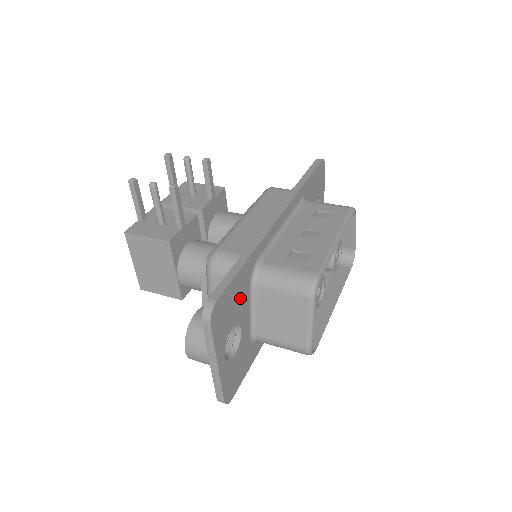
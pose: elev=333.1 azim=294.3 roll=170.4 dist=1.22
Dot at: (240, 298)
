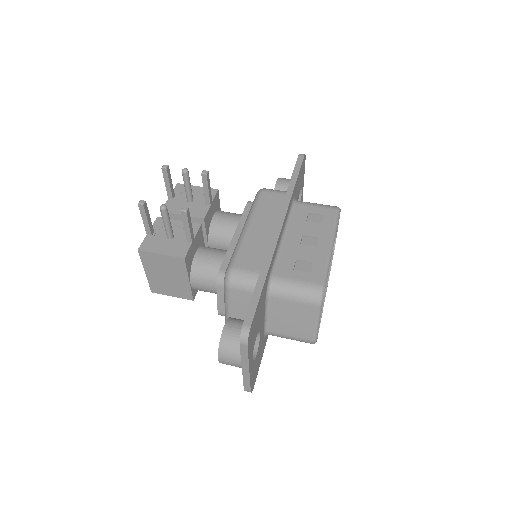
Dot at: (261, 312)
